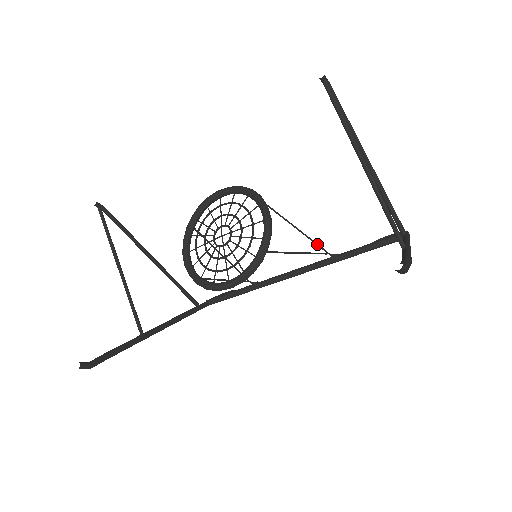
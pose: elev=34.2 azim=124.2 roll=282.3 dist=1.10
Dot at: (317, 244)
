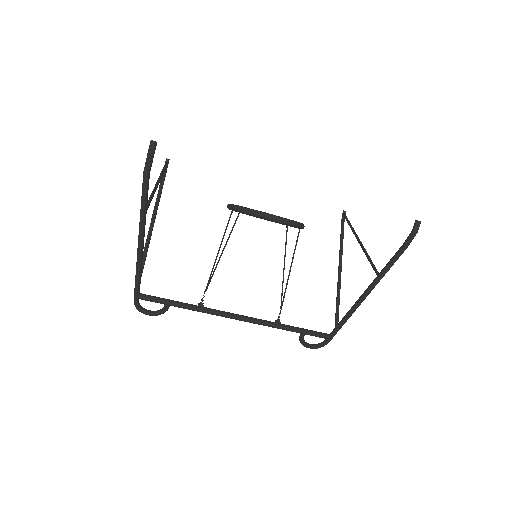
Dot at: (282, 294)
